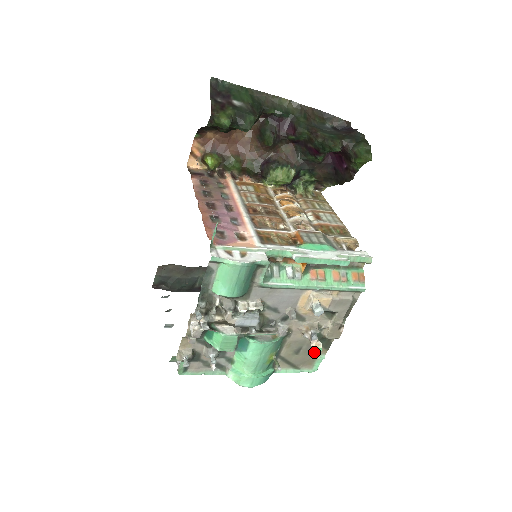
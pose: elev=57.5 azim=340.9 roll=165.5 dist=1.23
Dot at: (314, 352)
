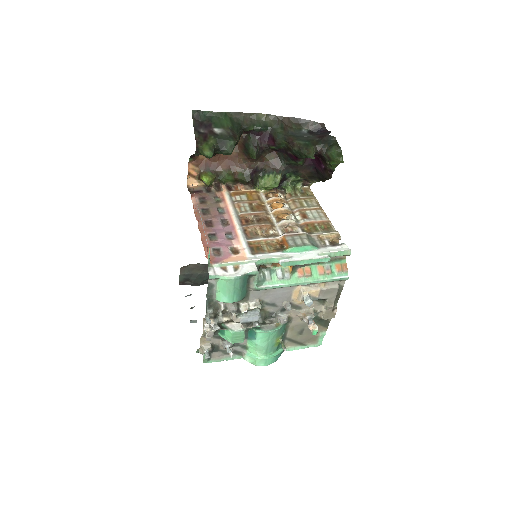
Dot at: occluded
